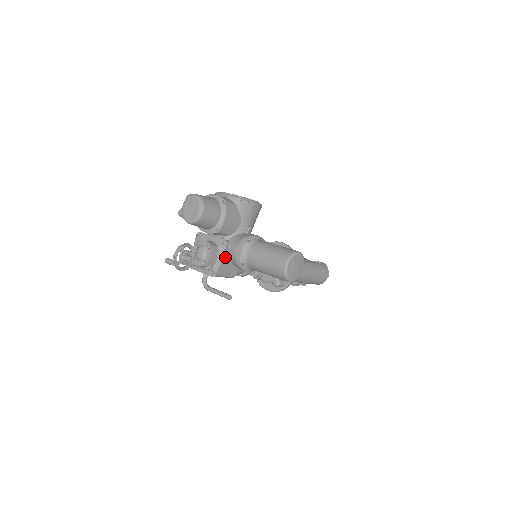
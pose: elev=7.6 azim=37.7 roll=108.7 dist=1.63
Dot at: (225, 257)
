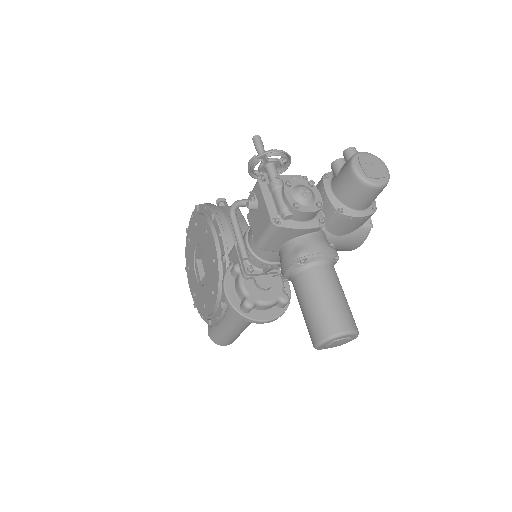
Dot at: (303, 231)
